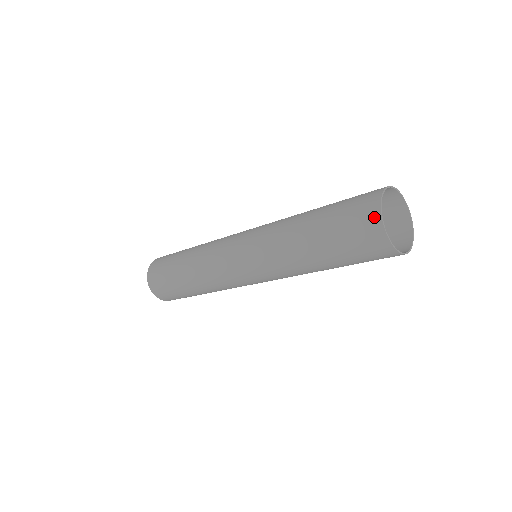
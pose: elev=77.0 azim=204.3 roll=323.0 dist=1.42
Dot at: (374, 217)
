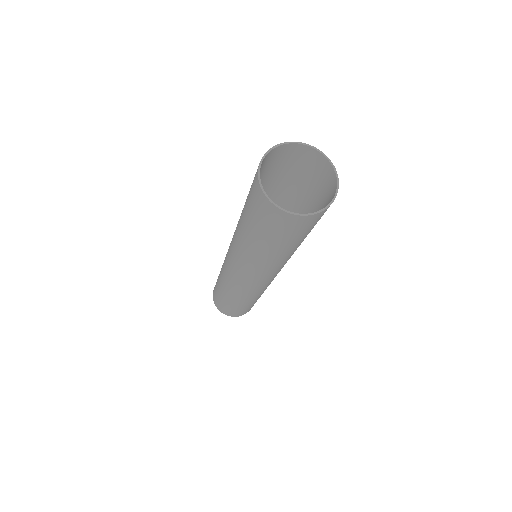
Dot at: (267, 154)
